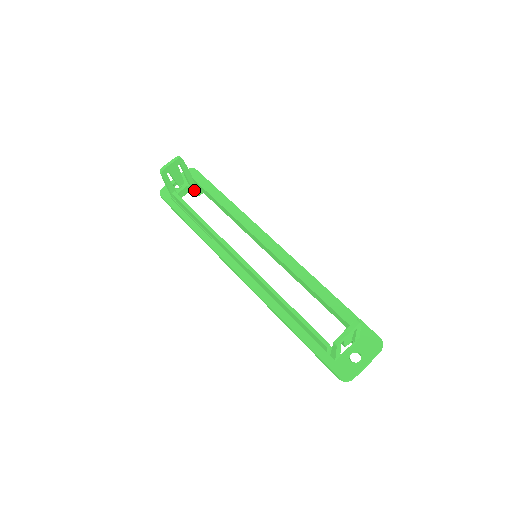
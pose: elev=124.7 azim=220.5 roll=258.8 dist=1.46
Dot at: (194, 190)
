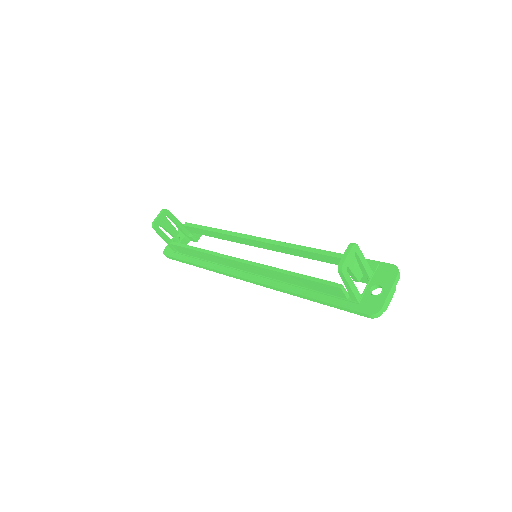
Dot at: (190, 237)
